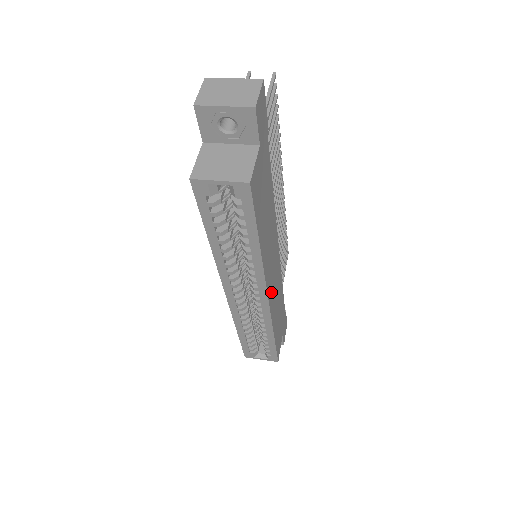
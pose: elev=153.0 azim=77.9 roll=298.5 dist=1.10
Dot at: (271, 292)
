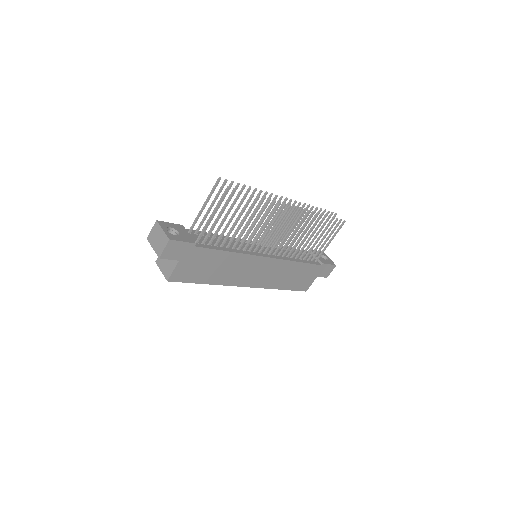
Dot at: (256, 281)
